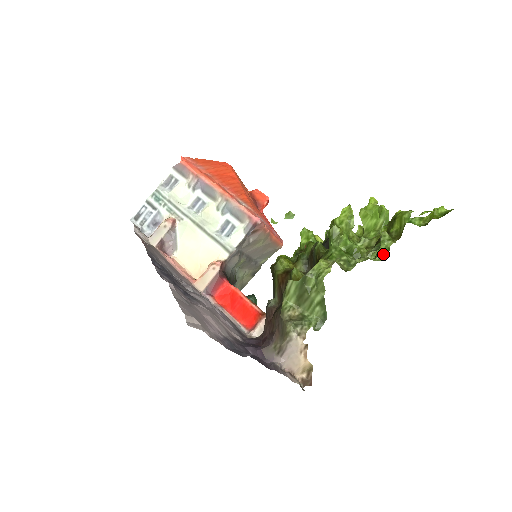
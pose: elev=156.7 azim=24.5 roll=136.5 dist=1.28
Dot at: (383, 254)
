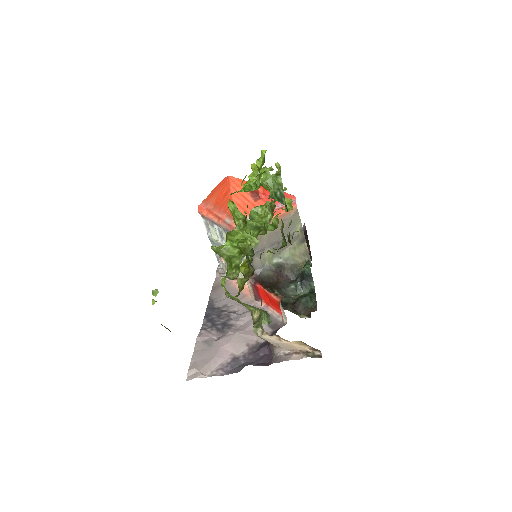
Dot at: (255, 237)
